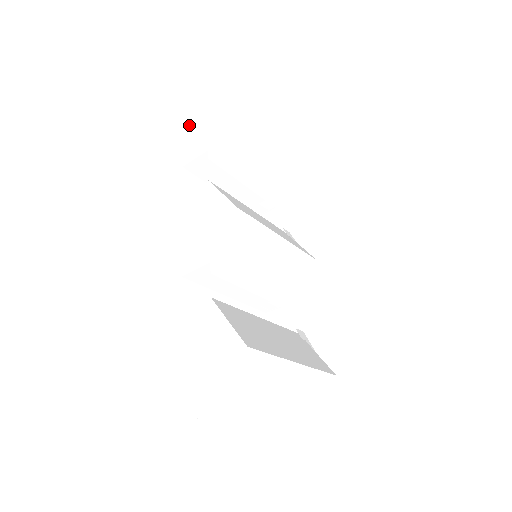
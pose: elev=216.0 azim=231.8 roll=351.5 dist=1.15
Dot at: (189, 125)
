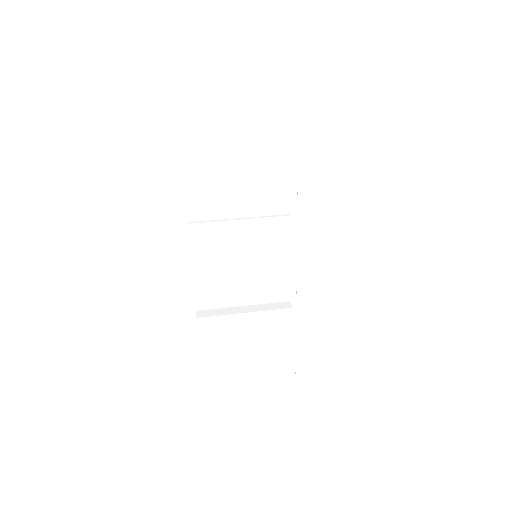
Dot at: occluded
